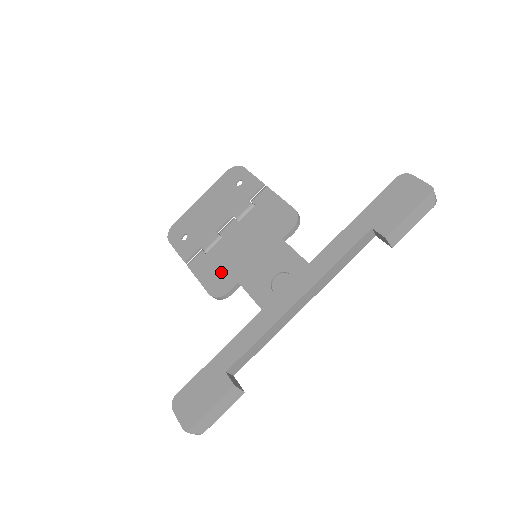
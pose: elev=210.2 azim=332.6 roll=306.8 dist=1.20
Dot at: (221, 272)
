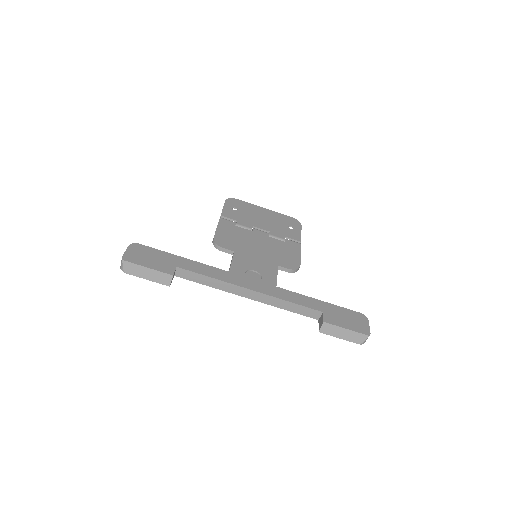
Dot at: (232, 239)
